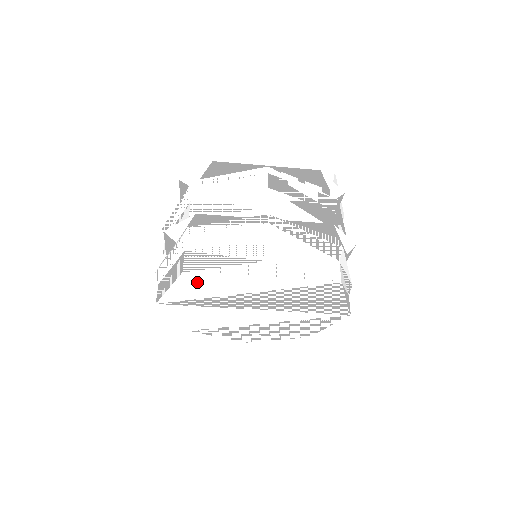
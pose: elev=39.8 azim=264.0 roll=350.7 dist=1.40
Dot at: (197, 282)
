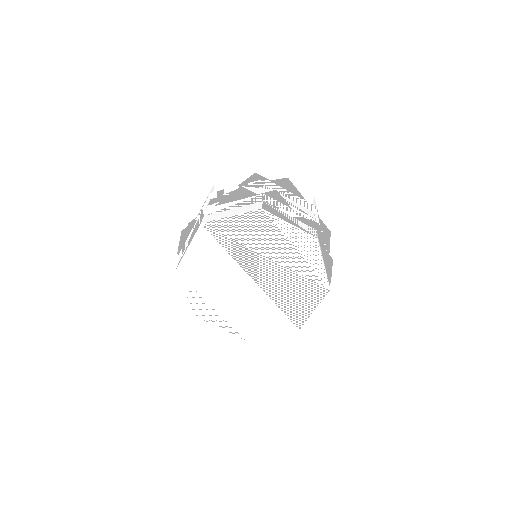
Dot at: (257, 224)
